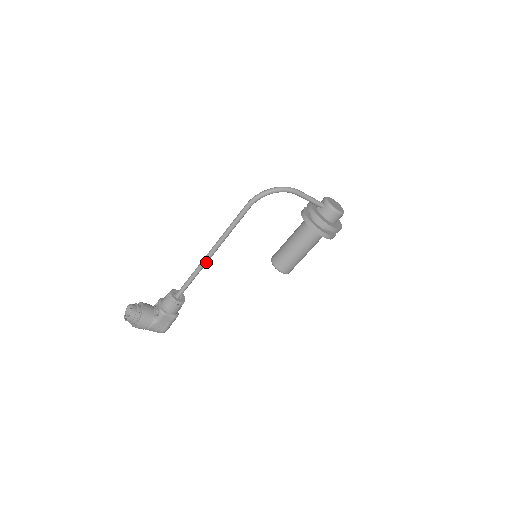
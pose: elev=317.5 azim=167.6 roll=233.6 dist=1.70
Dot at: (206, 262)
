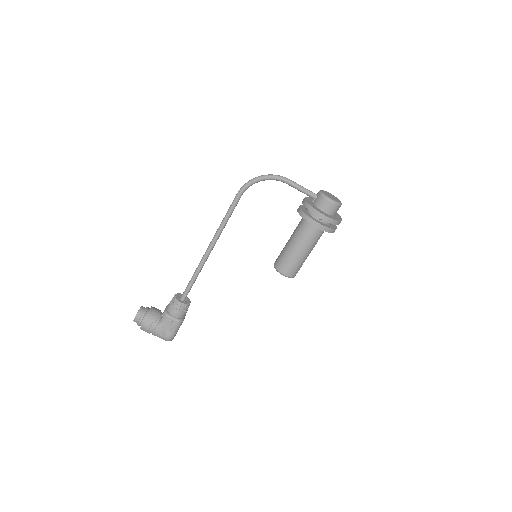
Dot at: (205, 258)
